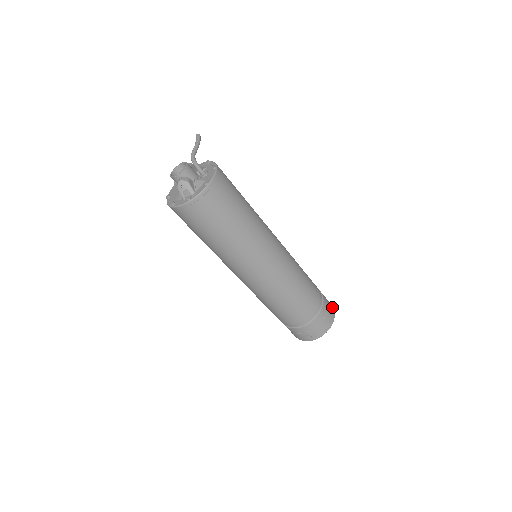
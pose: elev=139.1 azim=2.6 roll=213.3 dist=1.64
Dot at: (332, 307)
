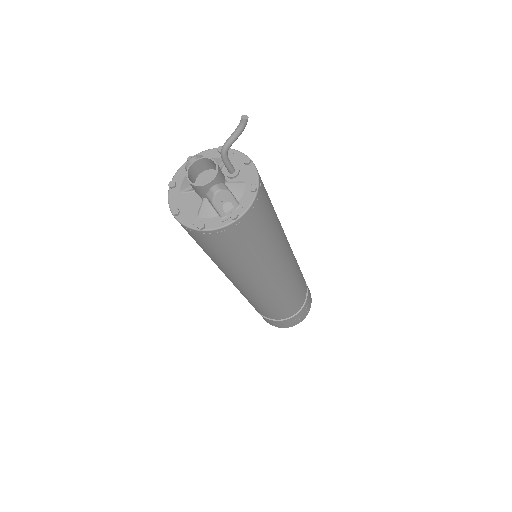
Dot at: occluded
